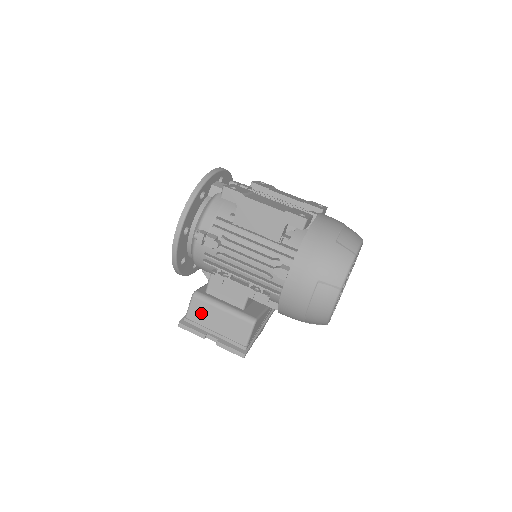
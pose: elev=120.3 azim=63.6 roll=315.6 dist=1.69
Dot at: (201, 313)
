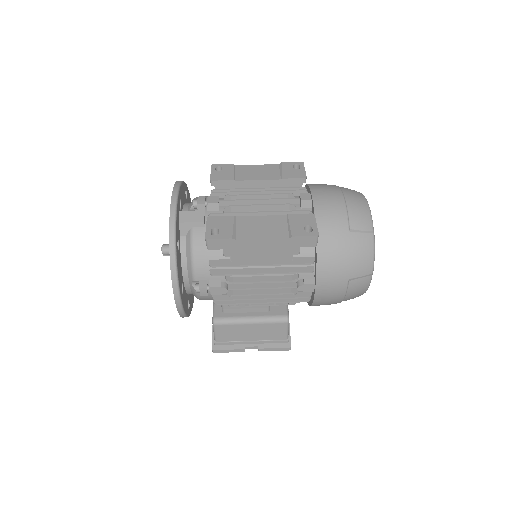
Dot at: (230, 334)
